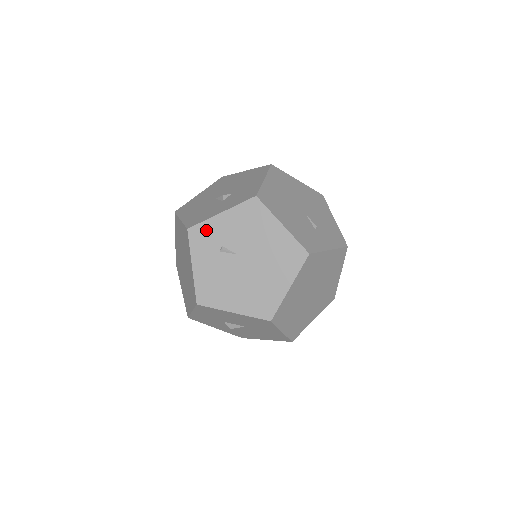
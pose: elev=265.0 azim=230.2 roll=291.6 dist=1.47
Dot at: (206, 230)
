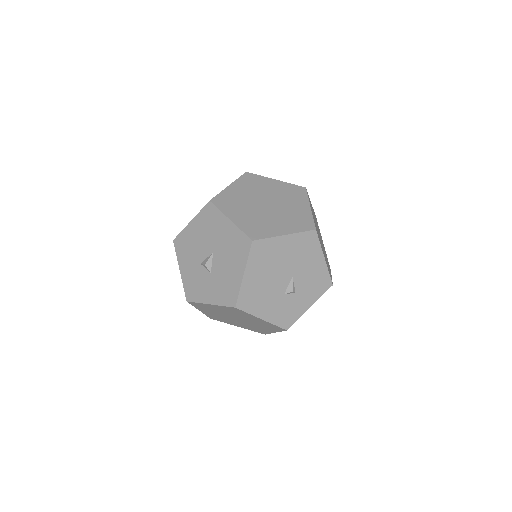
Dot at: occluded
